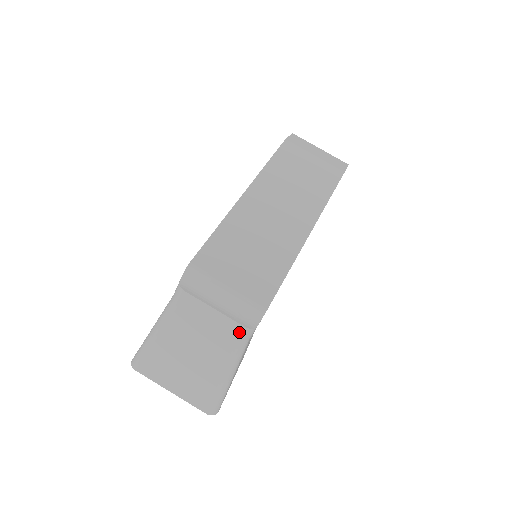
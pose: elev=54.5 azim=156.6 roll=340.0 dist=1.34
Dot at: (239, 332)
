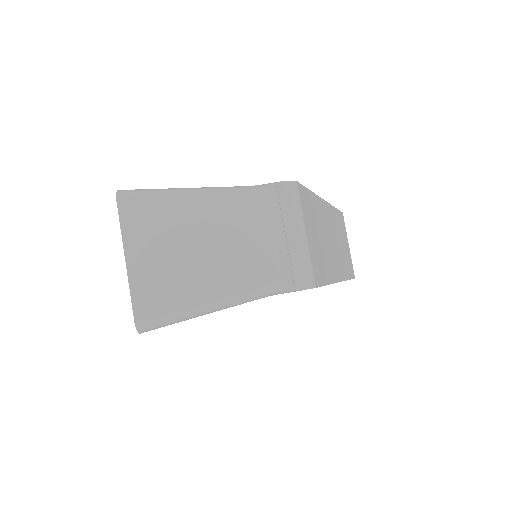
Dot at: (280, 277)
